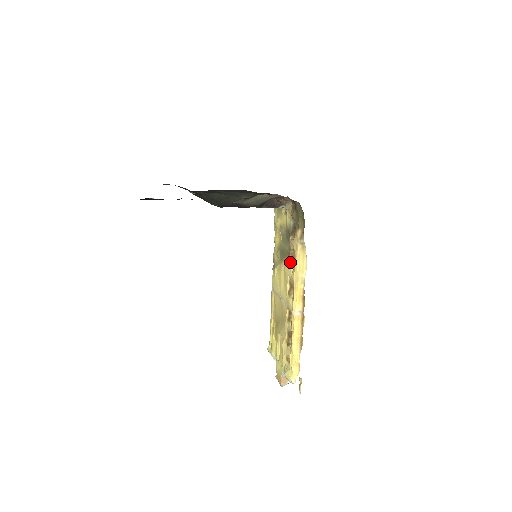
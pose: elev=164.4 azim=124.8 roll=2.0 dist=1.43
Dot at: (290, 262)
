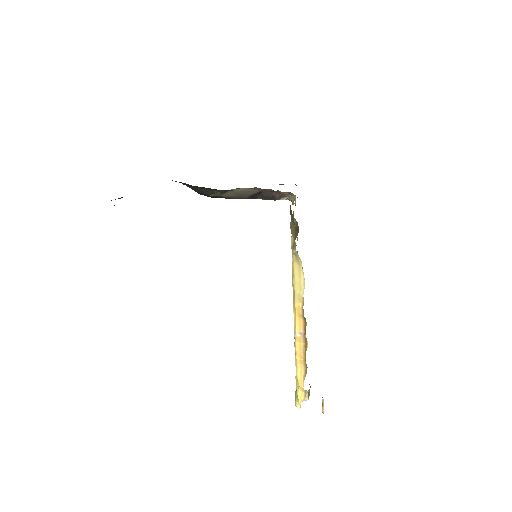
Dot at: occluded
